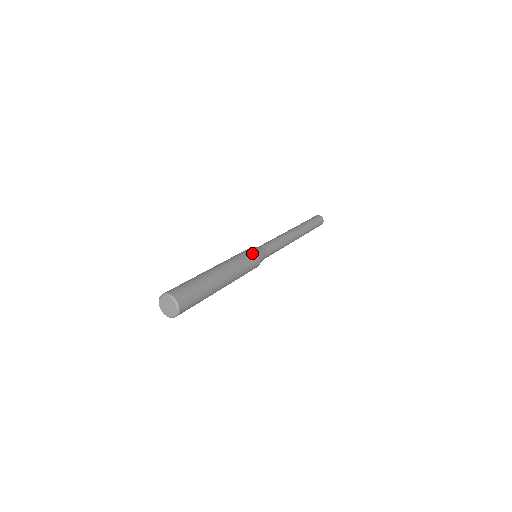
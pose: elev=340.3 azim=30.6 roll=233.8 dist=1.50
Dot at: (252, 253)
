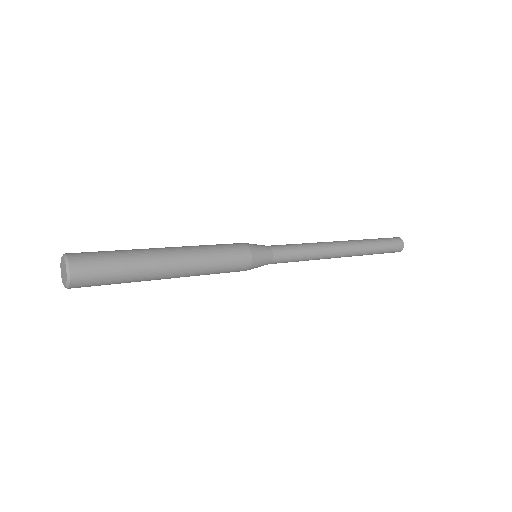
Dot at: (243, 250)
